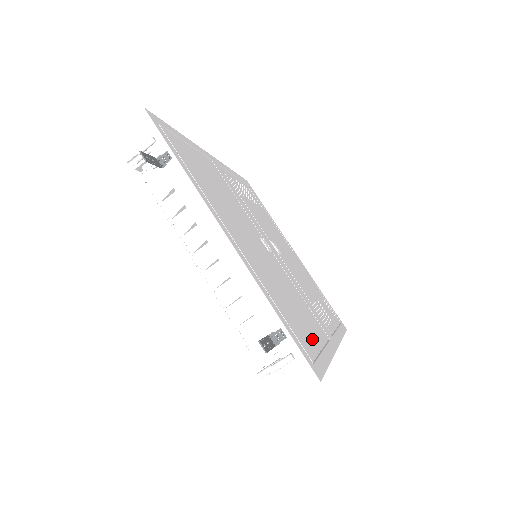
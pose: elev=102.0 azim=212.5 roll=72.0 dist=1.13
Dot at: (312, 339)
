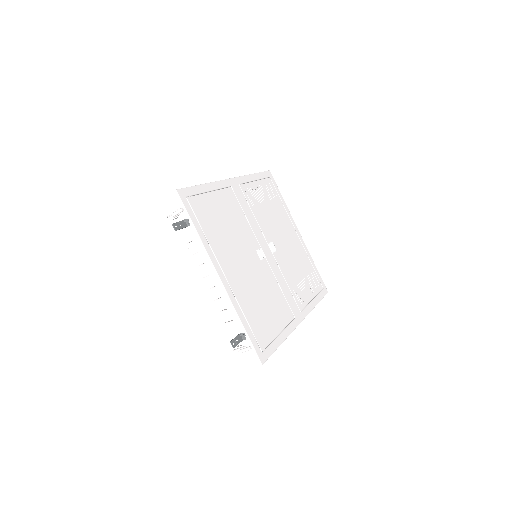
Dot at: (272, 330)
